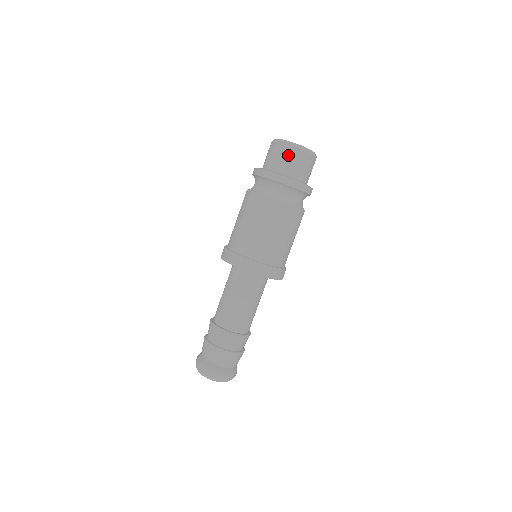
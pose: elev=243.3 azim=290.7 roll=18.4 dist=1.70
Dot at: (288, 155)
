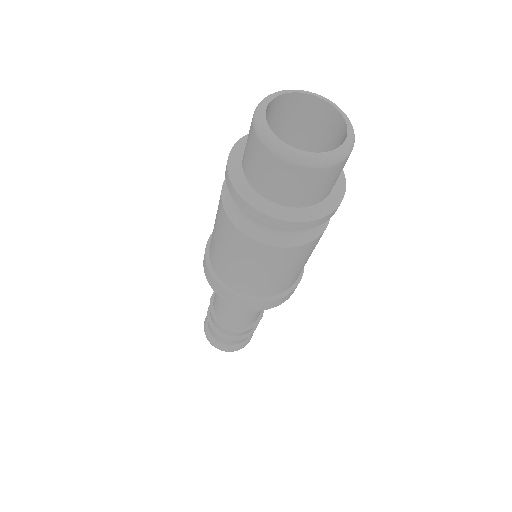
Dot at: (285, 178)
